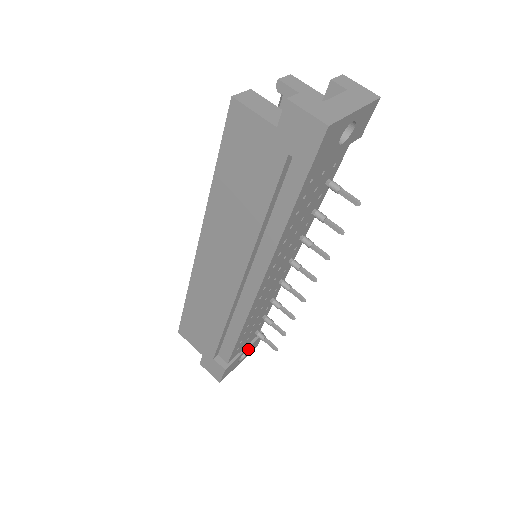
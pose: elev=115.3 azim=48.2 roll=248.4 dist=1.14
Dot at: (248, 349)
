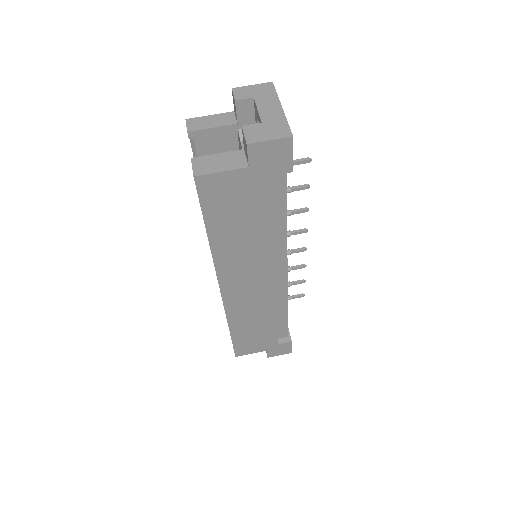
Dot at: occluded
